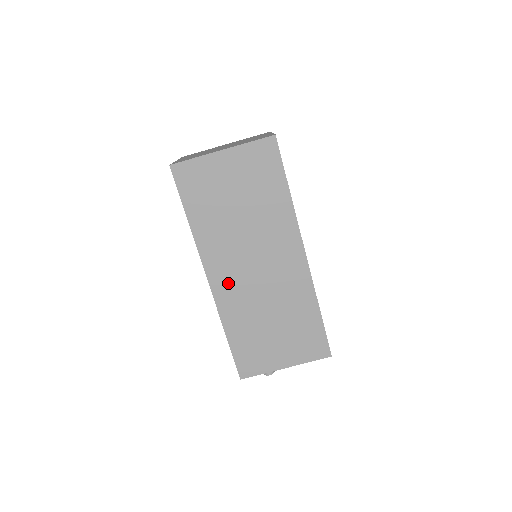
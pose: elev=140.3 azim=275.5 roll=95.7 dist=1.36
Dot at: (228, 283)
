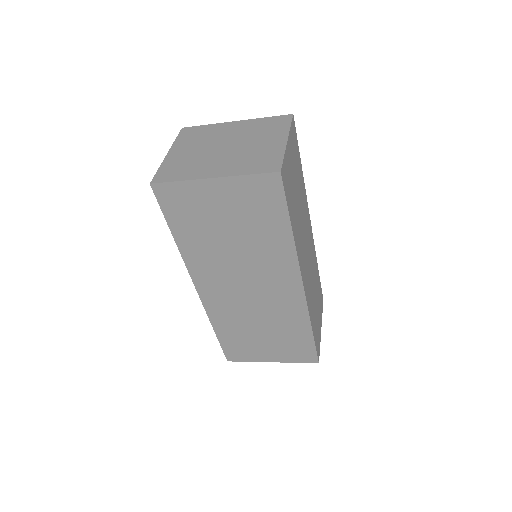
Dot at: (217, 294)
